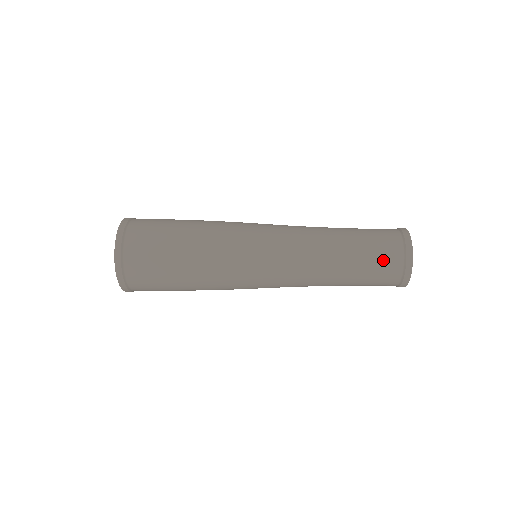
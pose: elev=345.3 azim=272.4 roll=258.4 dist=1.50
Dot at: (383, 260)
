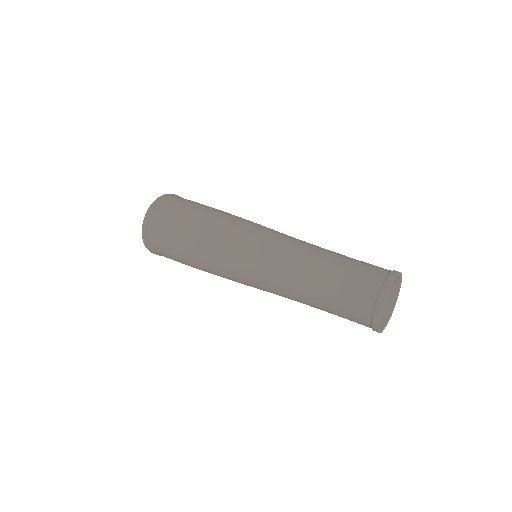
Dot at: (358, 282)
